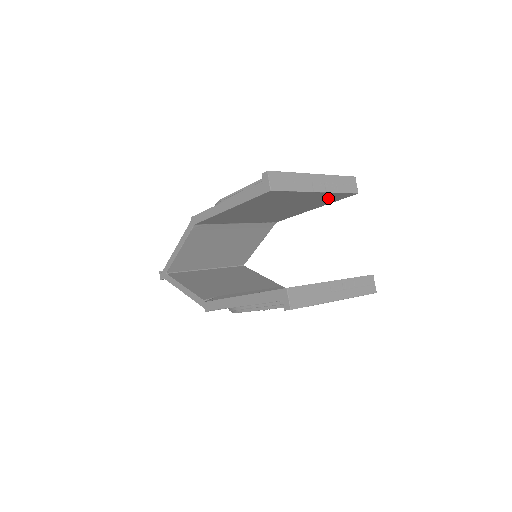
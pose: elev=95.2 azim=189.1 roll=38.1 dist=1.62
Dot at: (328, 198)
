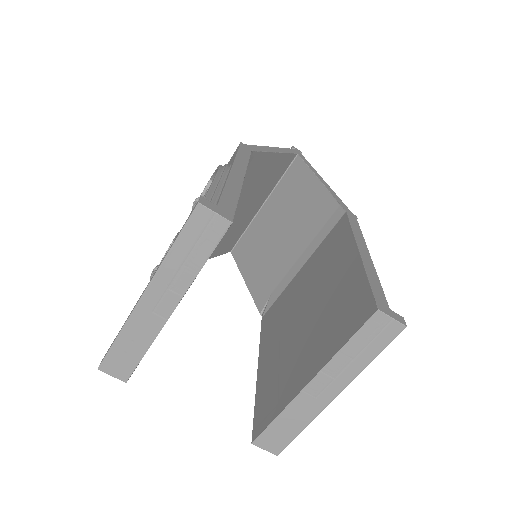
Dot at: occluded
